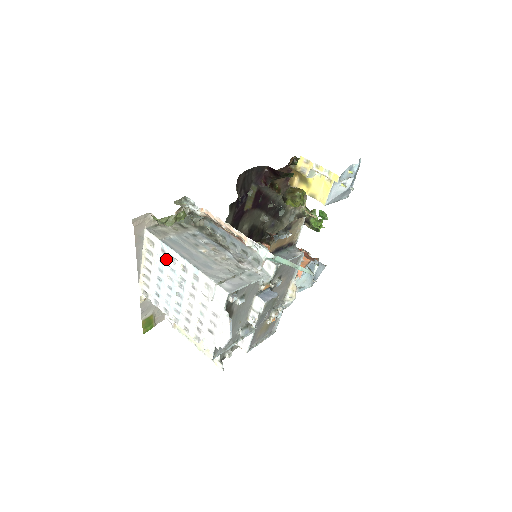
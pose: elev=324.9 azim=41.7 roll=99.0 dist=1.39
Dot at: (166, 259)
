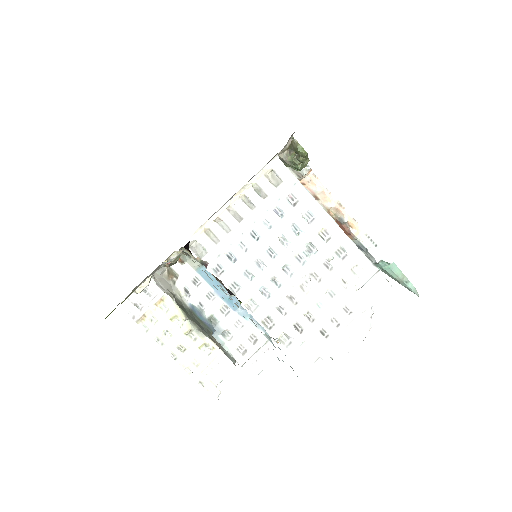
Dot at: (295, 211)
